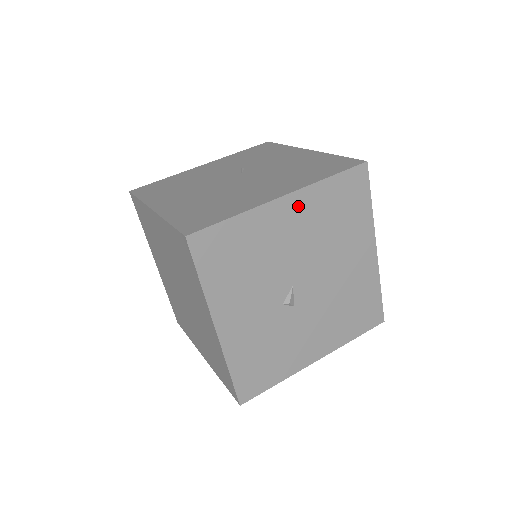
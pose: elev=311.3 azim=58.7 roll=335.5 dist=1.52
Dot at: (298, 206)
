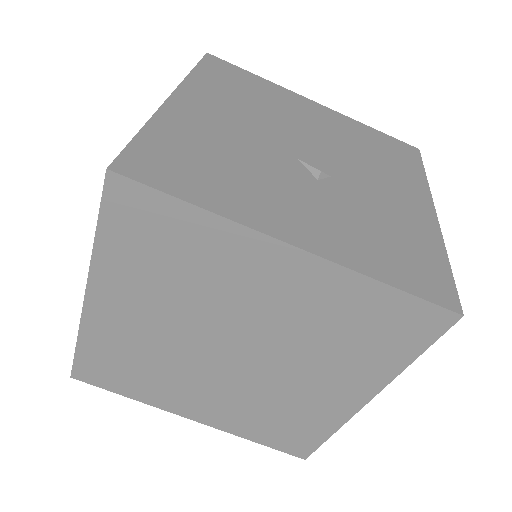
Dot at: (197, 99)
